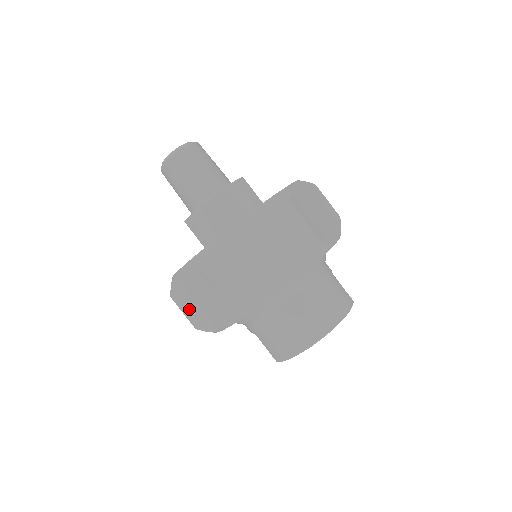
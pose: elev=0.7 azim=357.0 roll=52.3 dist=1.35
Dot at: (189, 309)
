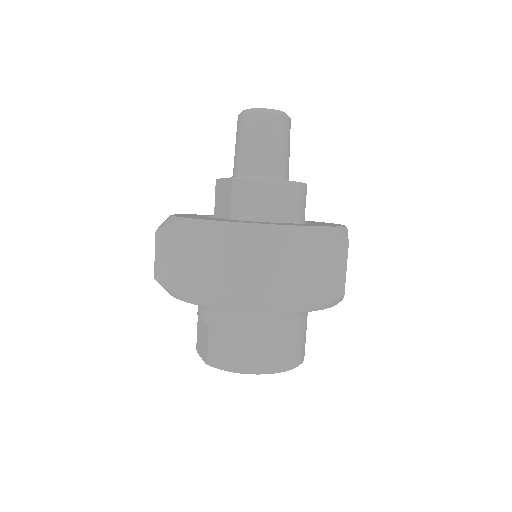
Dot at: (170, 258)
